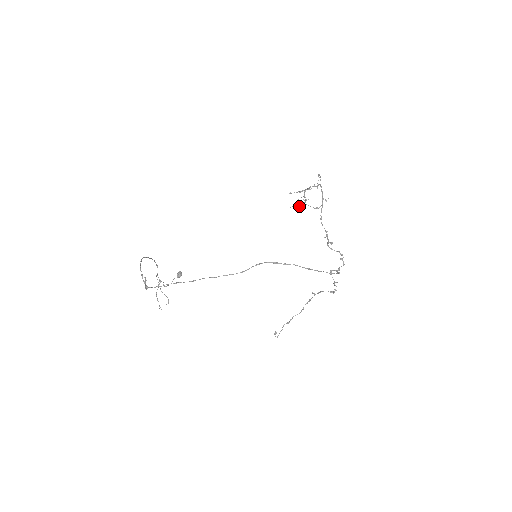
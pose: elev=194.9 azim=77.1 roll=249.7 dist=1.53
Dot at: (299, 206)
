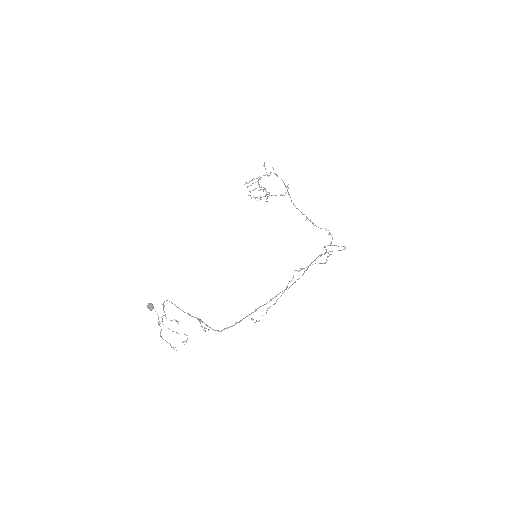
Dot at: occluded
